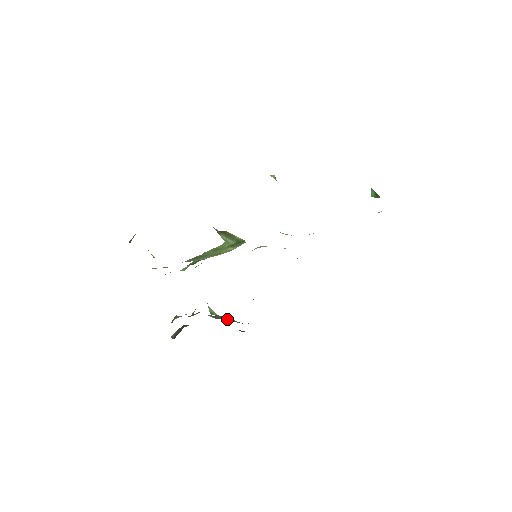
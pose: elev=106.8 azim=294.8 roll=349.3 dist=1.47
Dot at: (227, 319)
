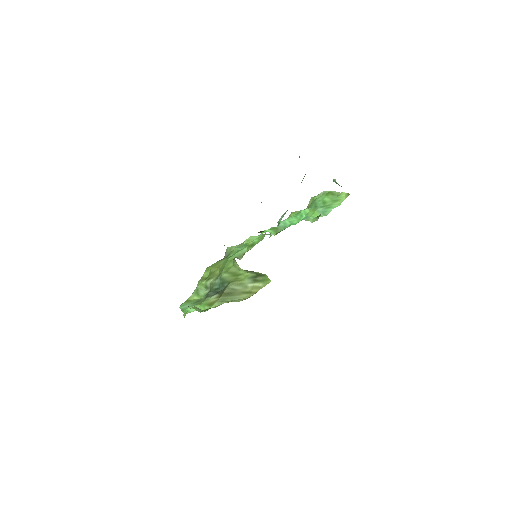
Dot at: occluded
